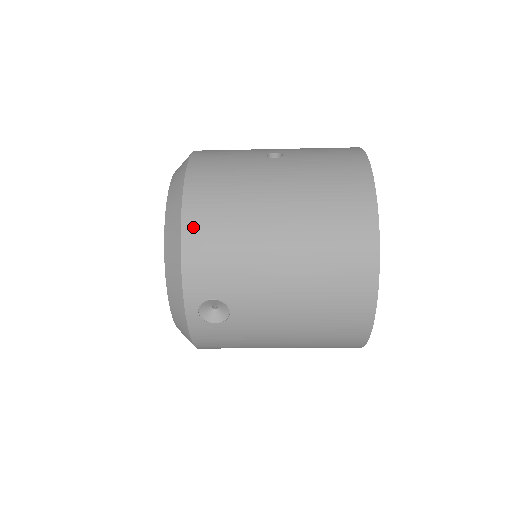
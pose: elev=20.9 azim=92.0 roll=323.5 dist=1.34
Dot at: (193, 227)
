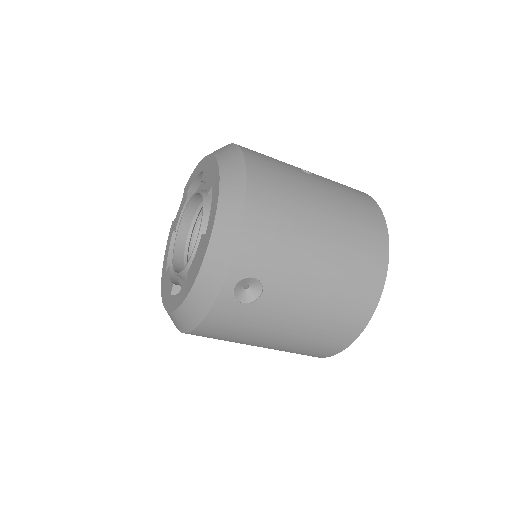
Dot at: (255, 205)
